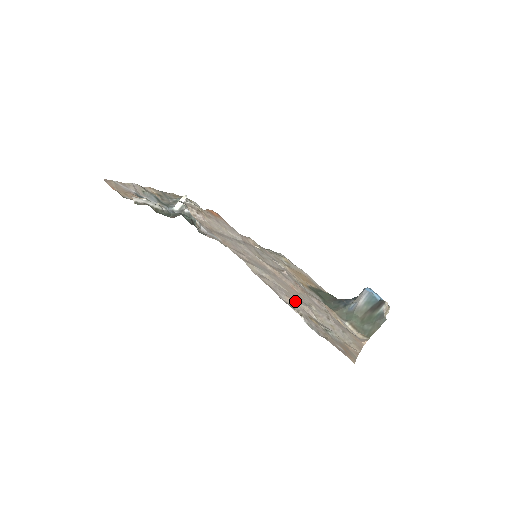
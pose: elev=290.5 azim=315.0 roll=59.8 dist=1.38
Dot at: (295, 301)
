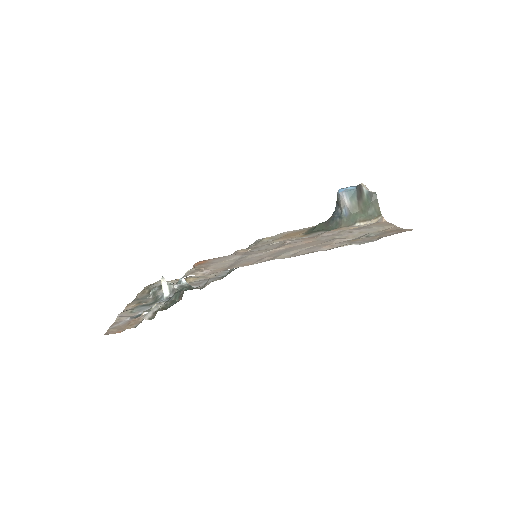
Dot at: (328, 244)
